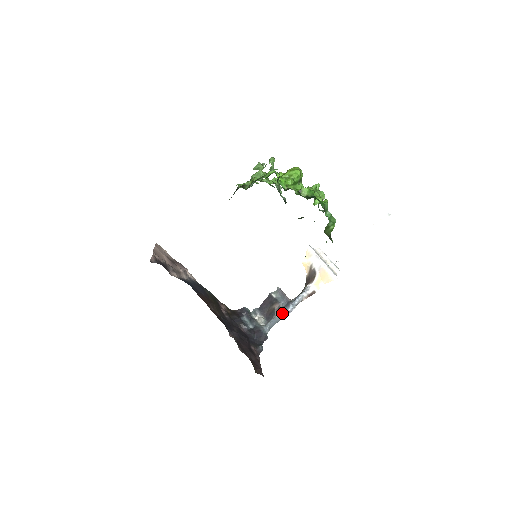
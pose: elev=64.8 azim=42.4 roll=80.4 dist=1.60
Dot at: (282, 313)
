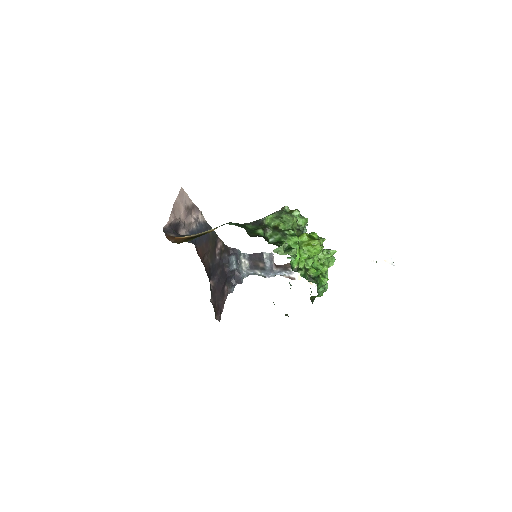
Dot at: (263, 274)
